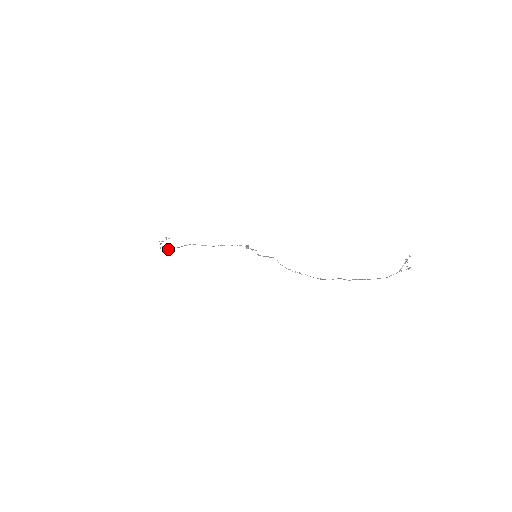
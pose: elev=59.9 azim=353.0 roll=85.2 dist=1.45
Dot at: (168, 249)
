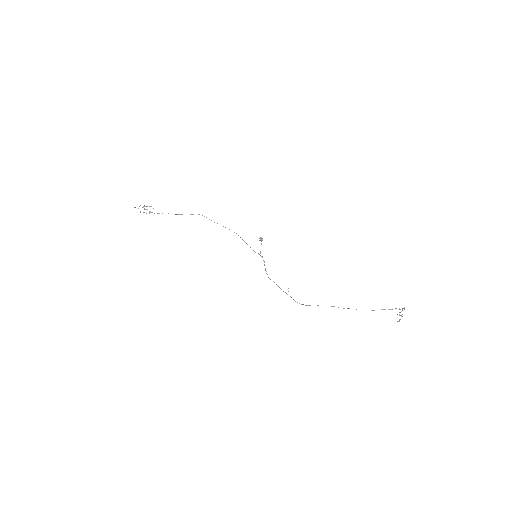
Dot at: occluded
